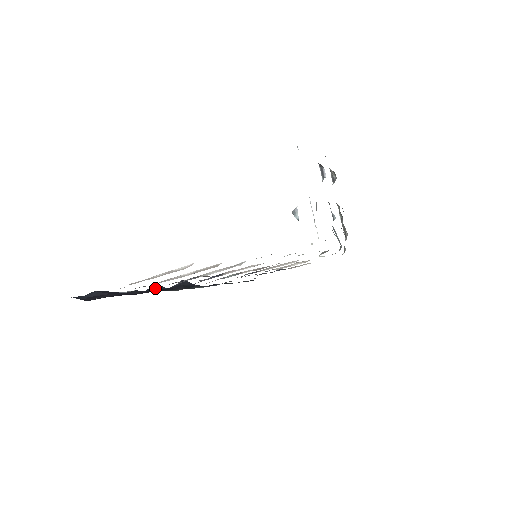
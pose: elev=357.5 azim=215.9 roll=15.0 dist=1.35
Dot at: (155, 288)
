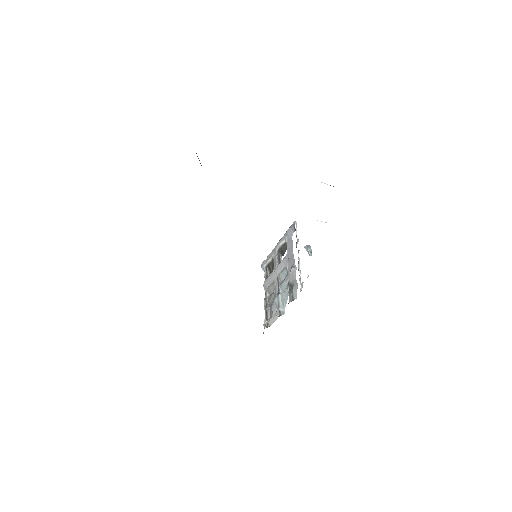
Dot at: occluded
